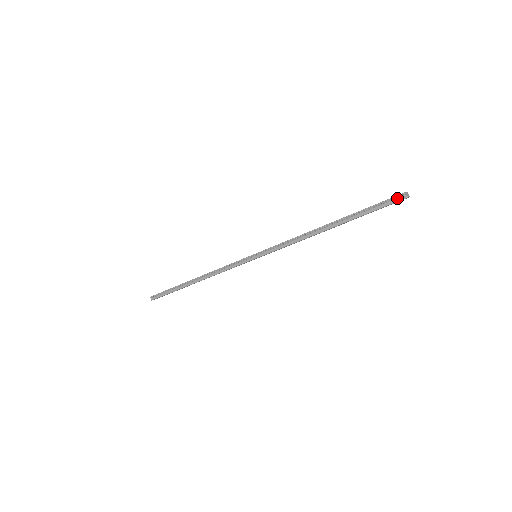
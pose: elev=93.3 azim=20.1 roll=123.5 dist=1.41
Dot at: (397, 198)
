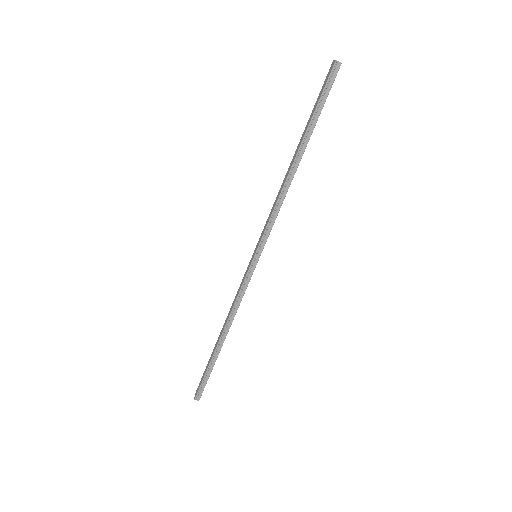
Dot at: (333, 73)
